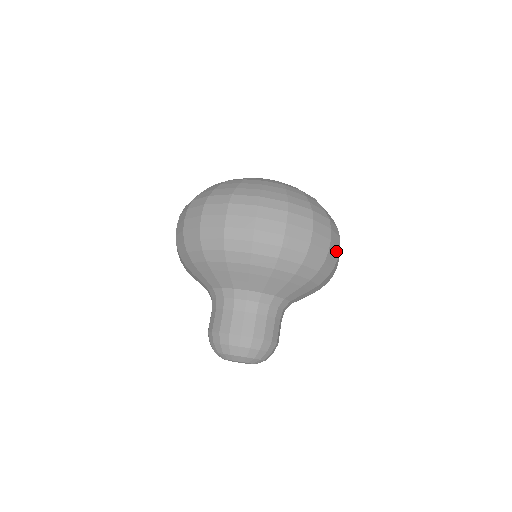
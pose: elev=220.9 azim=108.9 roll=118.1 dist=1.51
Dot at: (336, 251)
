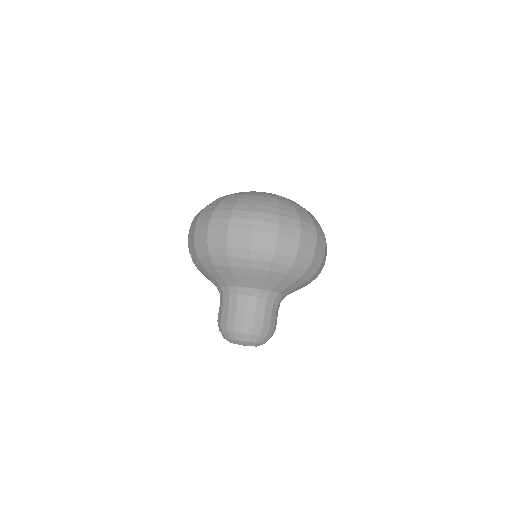
Dot at: occluded
